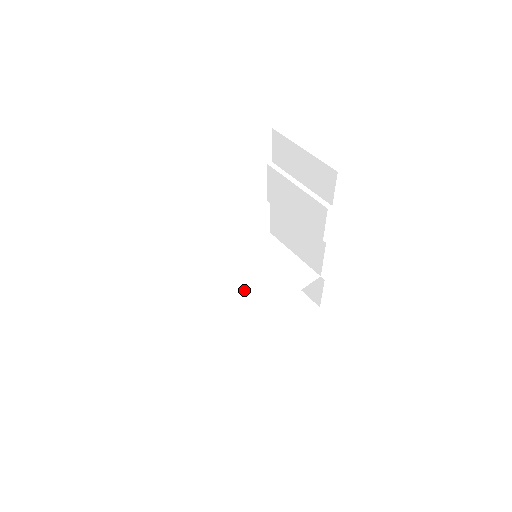
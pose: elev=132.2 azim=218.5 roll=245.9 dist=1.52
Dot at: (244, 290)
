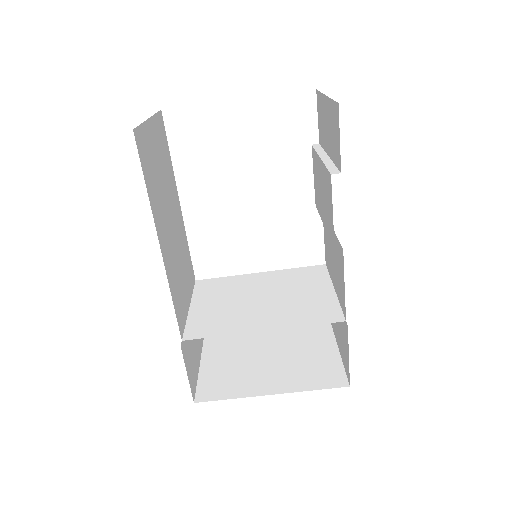
Dot at: (236, 305)
